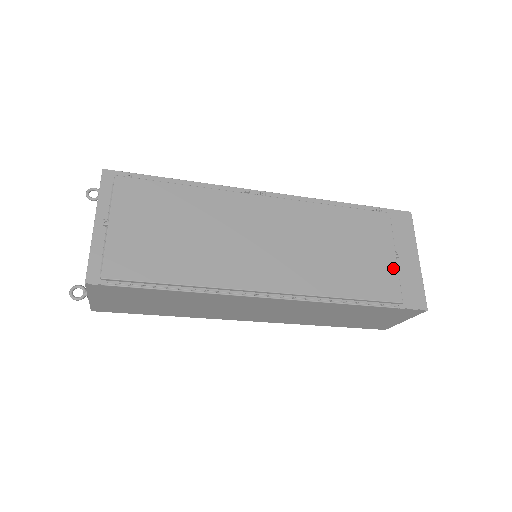
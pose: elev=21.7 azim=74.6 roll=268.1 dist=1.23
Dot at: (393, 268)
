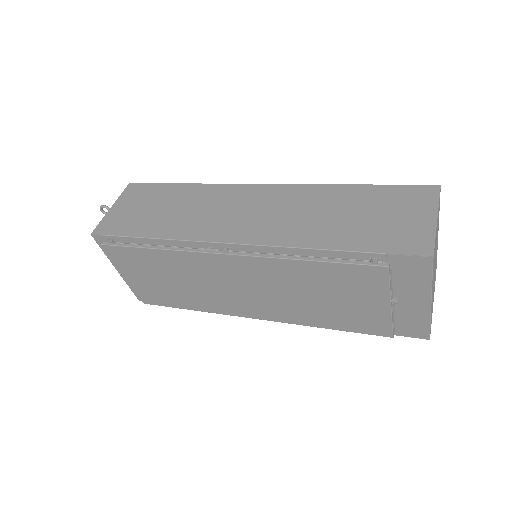
Dot at: (385, 315)
